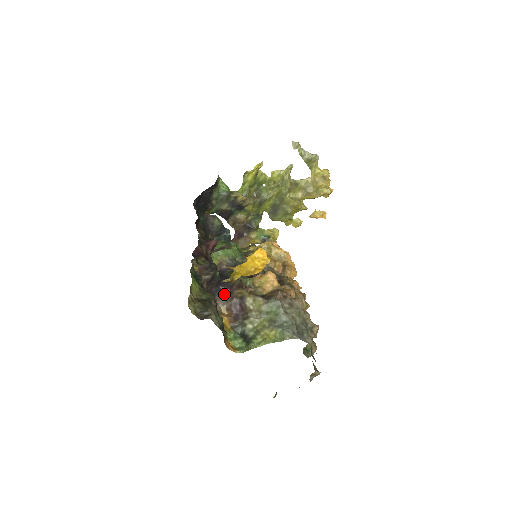
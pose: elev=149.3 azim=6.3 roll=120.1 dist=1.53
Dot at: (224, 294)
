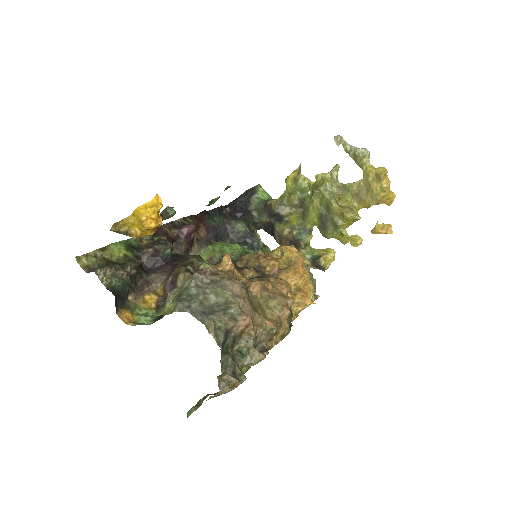
Dot at: (166, 273)
